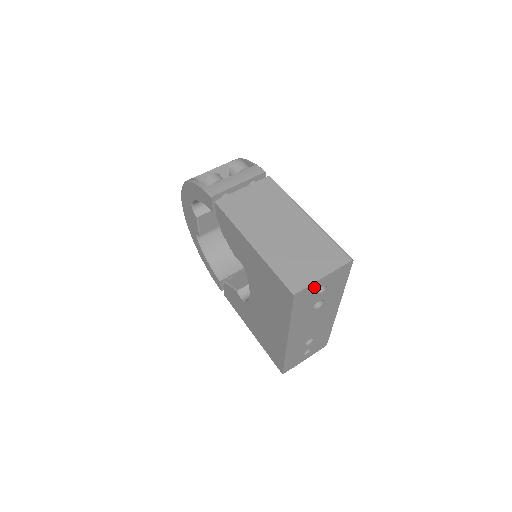
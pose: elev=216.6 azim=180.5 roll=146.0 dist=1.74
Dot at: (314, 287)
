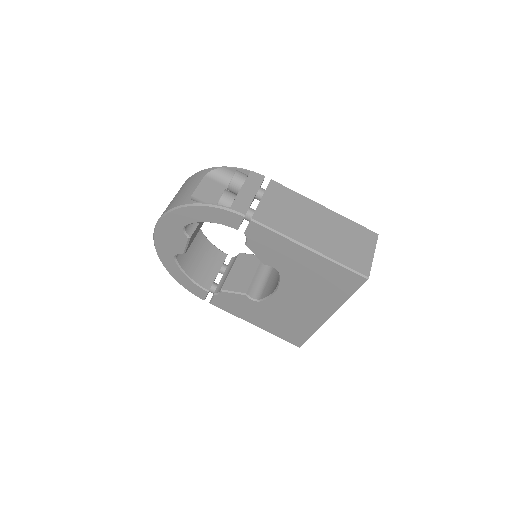
Dot at: occluded
